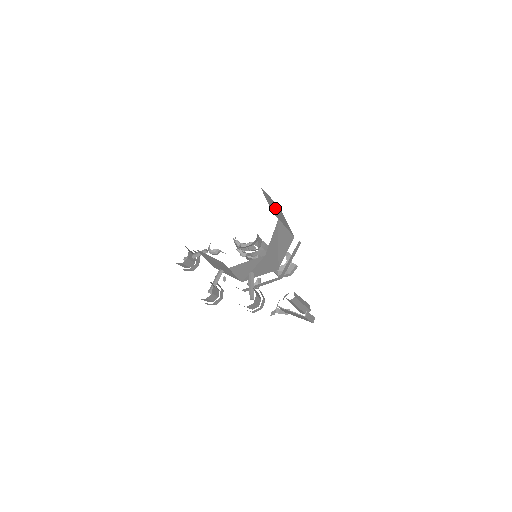
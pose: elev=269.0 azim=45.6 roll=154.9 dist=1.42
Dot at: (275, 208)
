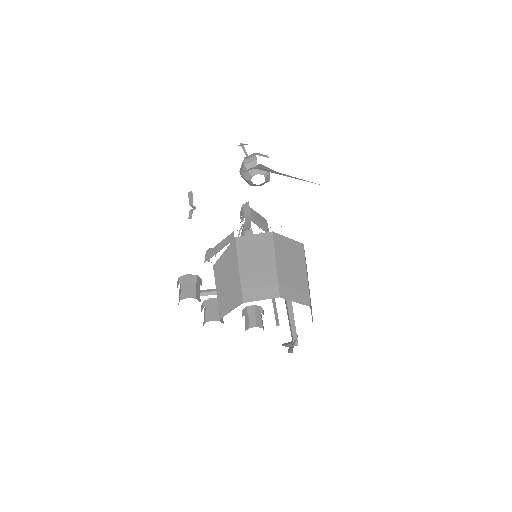
Dot at: occluded
